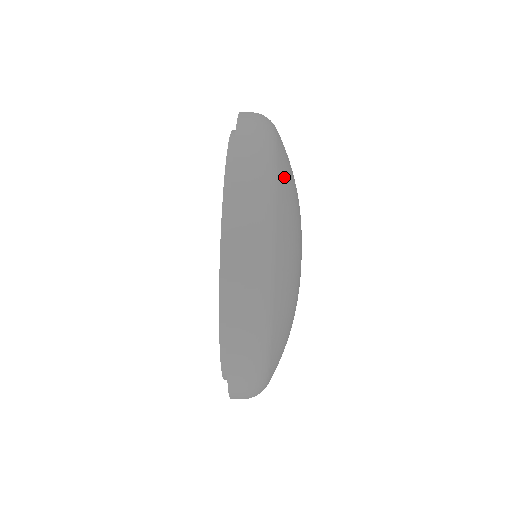
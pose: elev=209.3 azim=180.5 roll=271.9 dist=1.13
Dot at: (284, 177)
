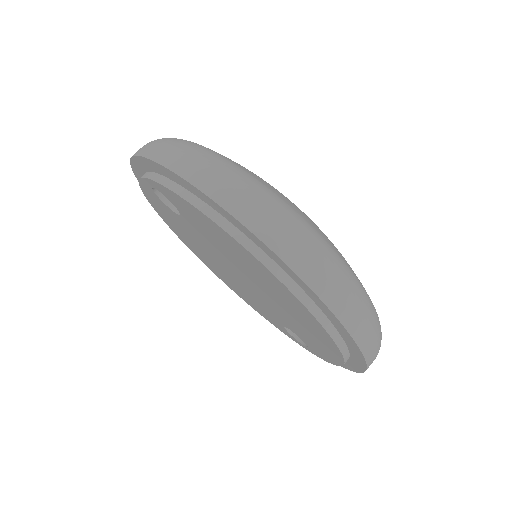
Dot at: (337, 251)
